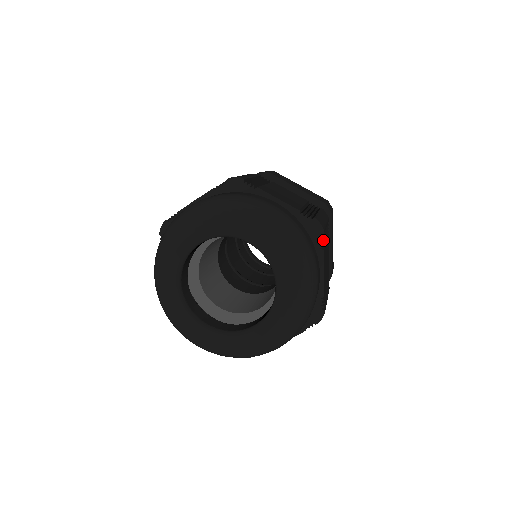
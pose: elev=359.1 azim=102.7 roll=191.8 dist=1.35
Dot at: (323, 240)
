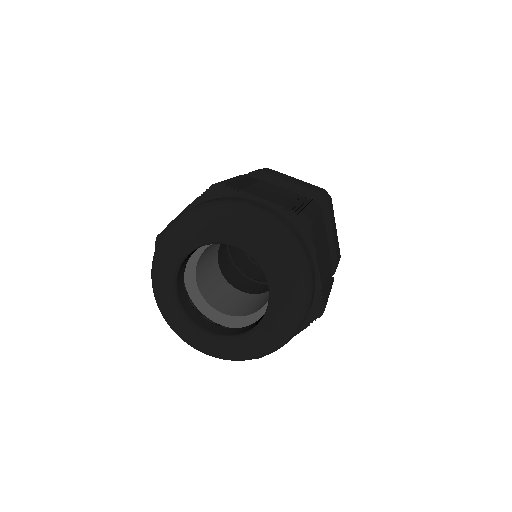
Dot at: (313, 233)
